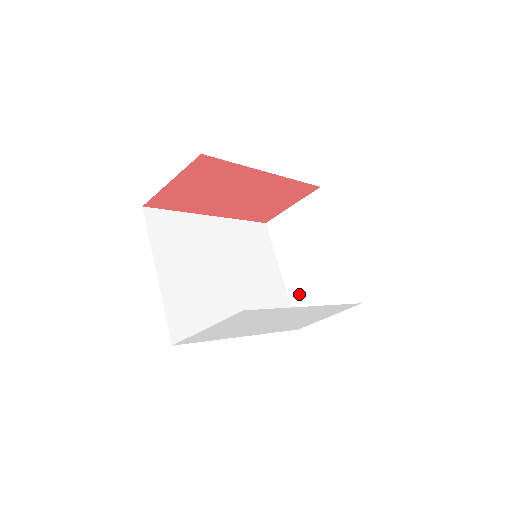
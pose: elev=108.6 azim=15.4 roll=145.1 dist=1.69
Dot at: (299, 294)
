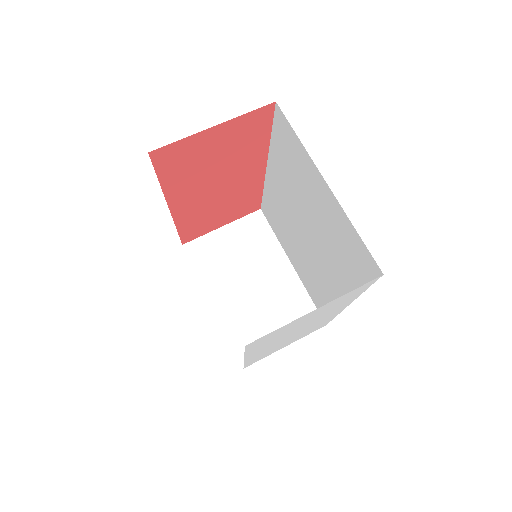
Dot at: (241, 325)
